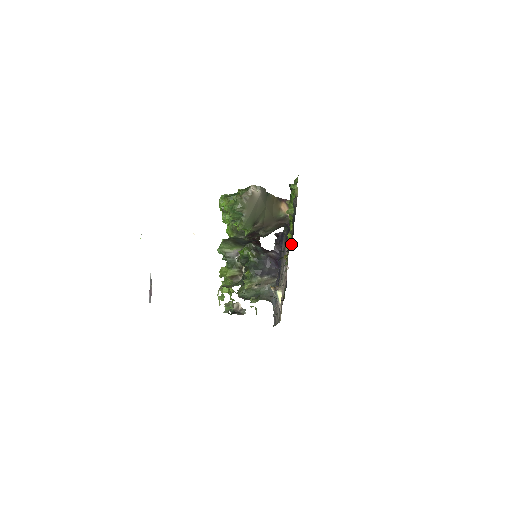
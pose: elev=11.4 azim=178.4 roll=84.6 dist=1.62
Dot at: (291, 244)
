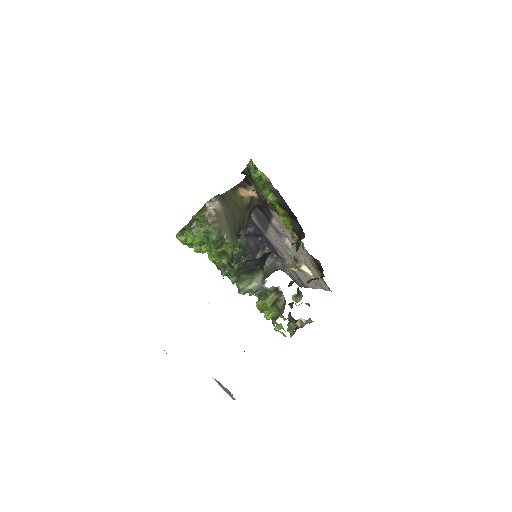
Dot at: (297, 226)
